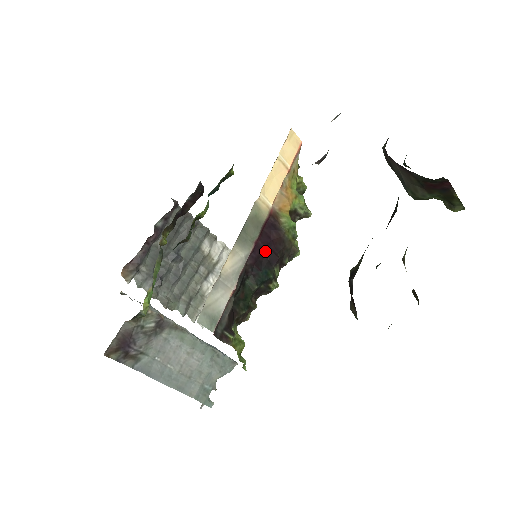
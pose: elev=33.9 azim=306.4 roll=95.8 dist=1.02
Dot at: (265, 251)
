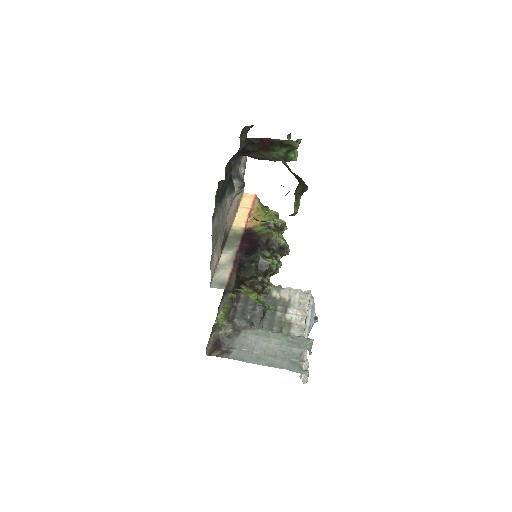
Dot at: (249, 246)
